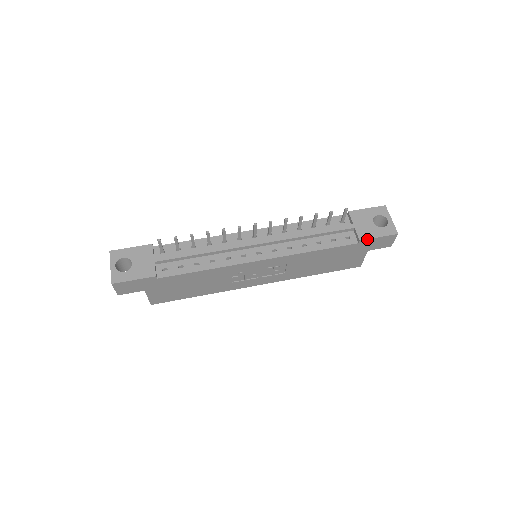
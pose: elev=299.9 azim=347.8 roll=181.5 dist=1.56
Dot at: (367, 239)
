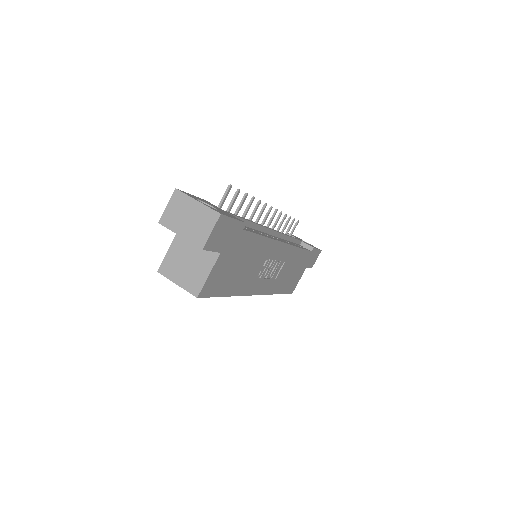
Dot at: (315, 248)
